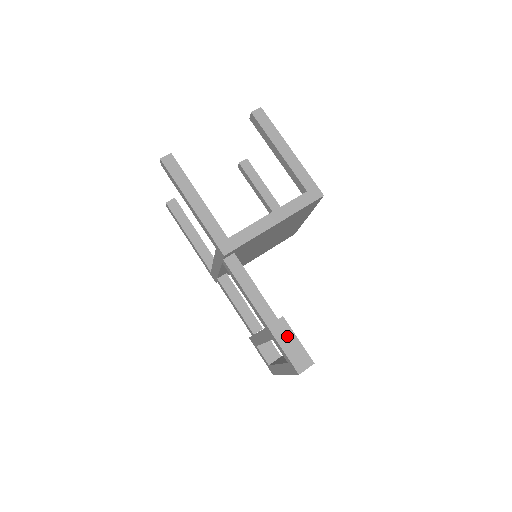
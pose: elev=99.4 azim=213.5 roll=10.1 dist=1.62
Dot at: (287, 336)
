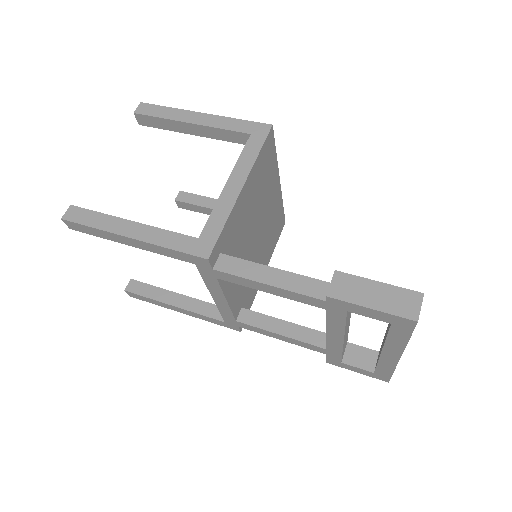
Dot at: (360, 288)
